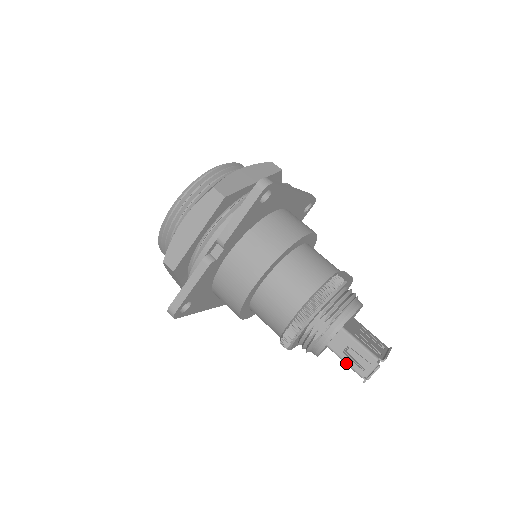
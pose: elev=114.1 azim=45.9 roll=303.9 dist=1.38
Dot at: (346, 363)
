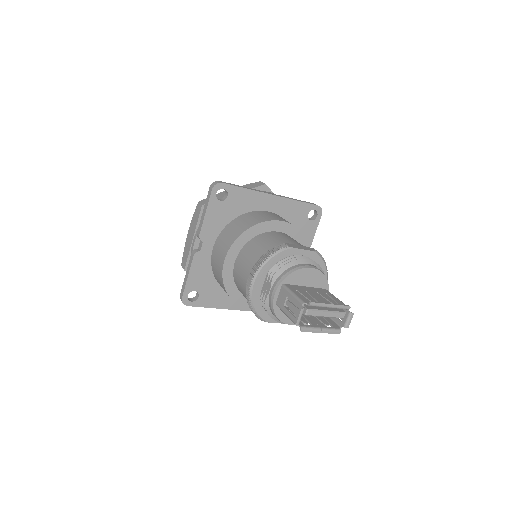
Dot at: (286, 315)
